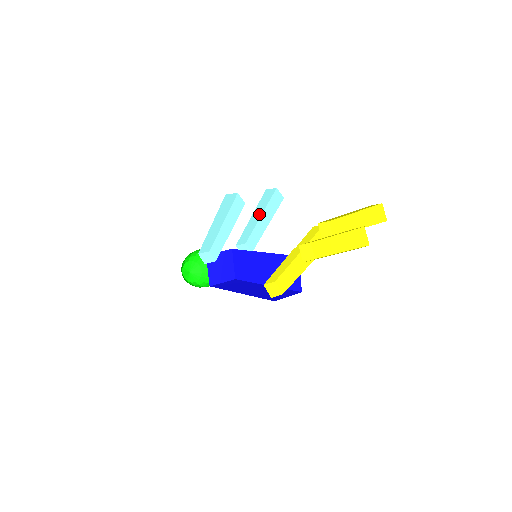
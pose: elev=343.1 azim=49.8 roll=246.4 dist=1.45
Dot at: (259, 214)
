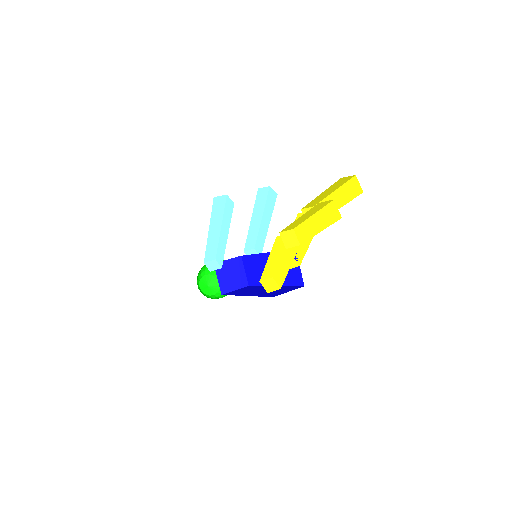
Dot at: (259, 216)
